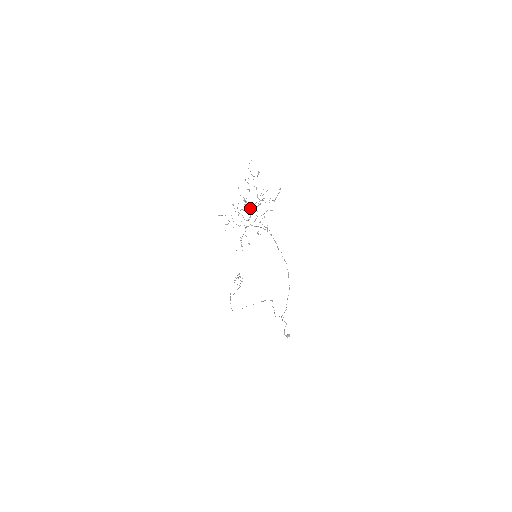
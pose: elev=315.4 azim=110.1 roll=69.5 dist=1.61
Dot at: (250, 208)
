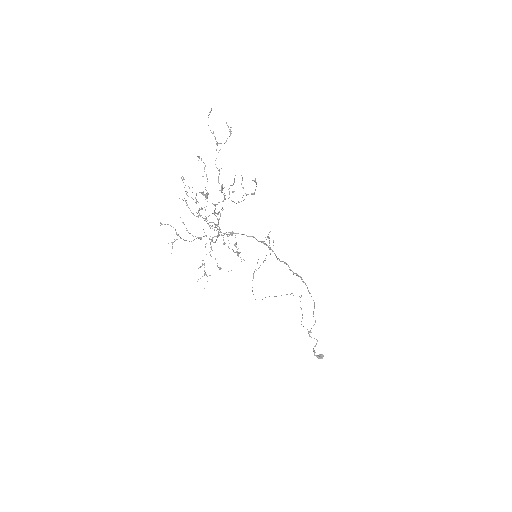
Dot at: occluded
